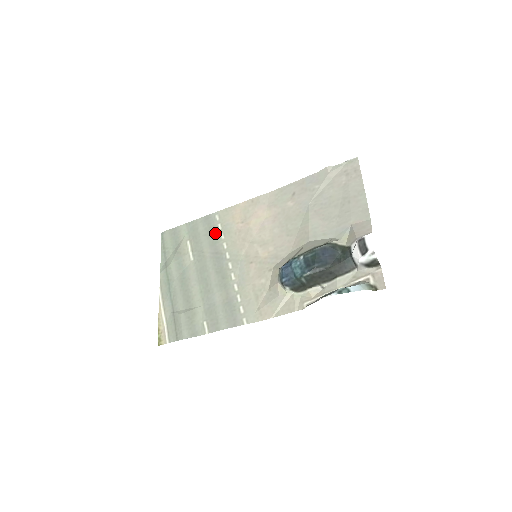
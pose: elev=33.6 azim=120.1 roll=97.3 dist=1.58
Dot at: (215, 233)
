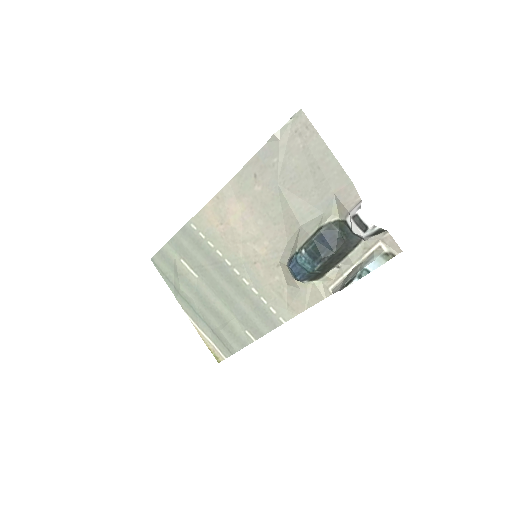
Dot at: (202, 244)
